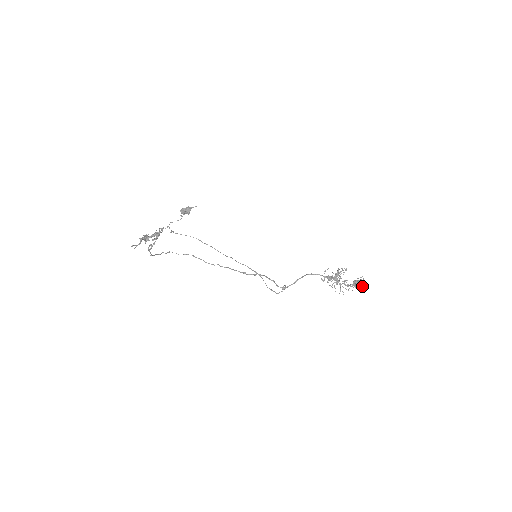
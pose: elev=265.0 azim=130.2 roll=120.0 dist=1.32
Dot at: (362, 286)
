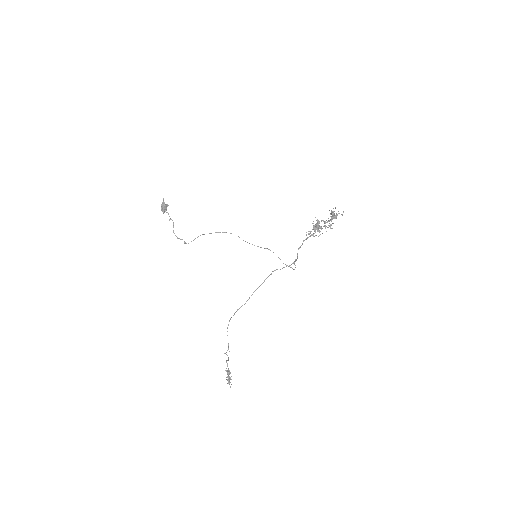
Dot at: occluded
